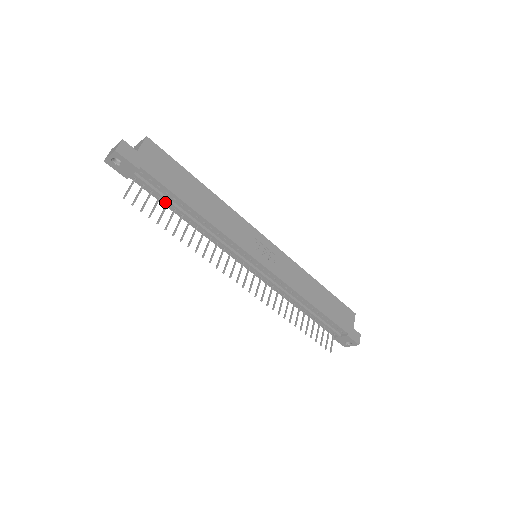
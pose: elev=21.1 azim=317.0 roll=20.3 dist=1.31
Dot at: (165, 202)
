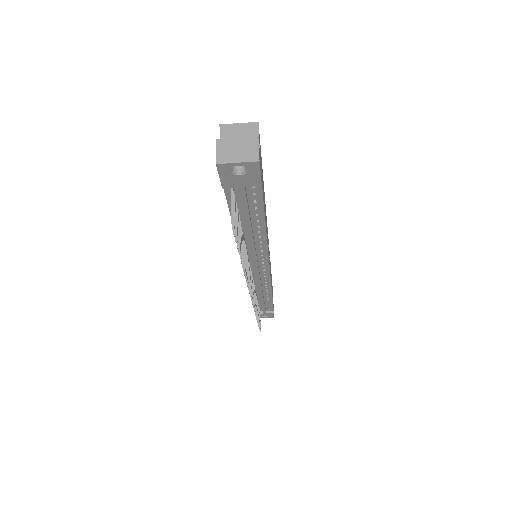
Dot at: occluded
